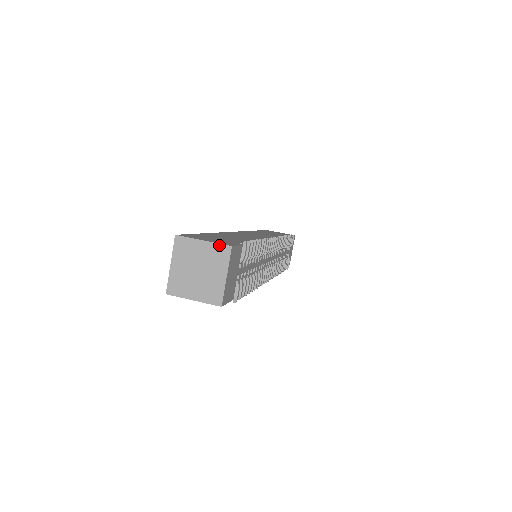
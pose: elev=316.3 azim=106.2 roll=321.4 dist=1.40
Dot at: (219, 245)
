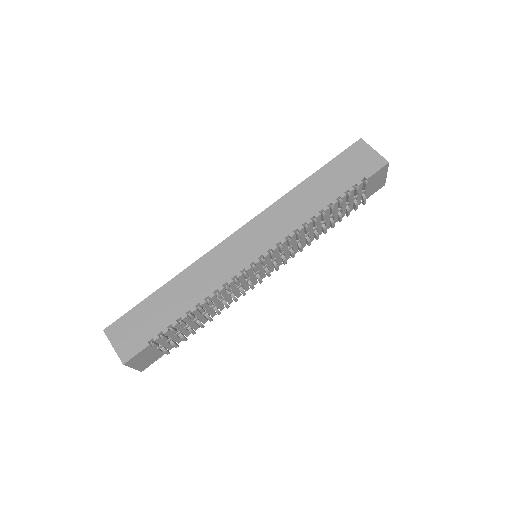
Dot at: (119, 357)
